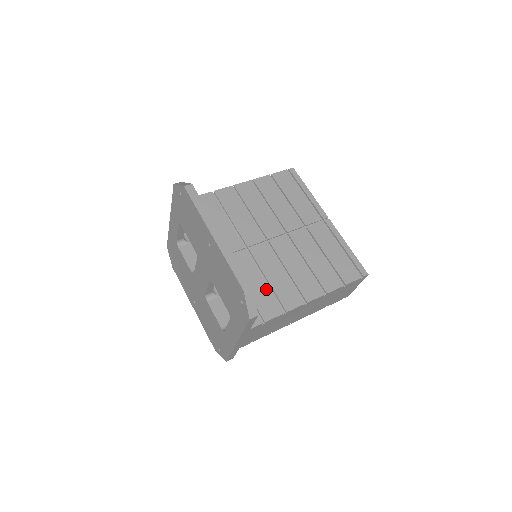
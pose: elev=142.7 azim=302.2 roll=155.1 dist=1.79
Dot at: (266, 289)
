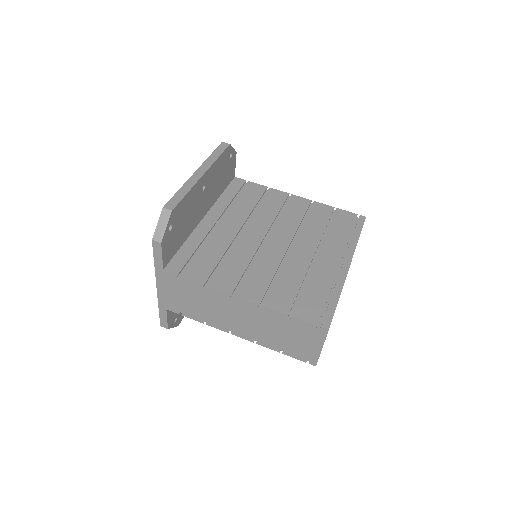
Dot at: (215, 260)
